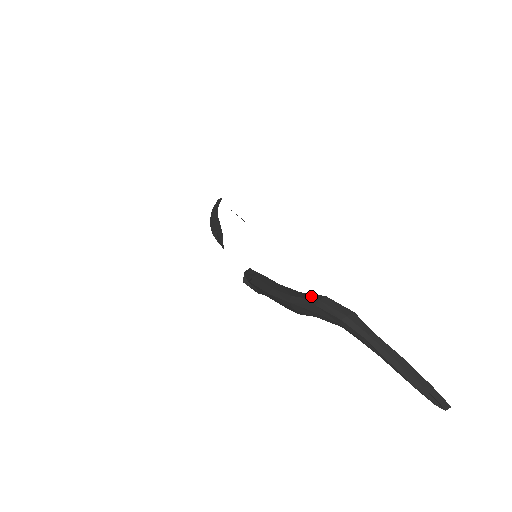
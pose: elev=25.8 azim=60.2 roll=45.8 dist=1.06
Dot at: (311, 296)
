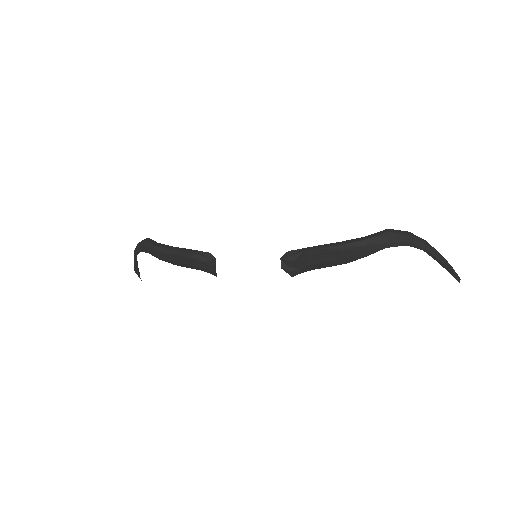
Dot at: (378, 233)
